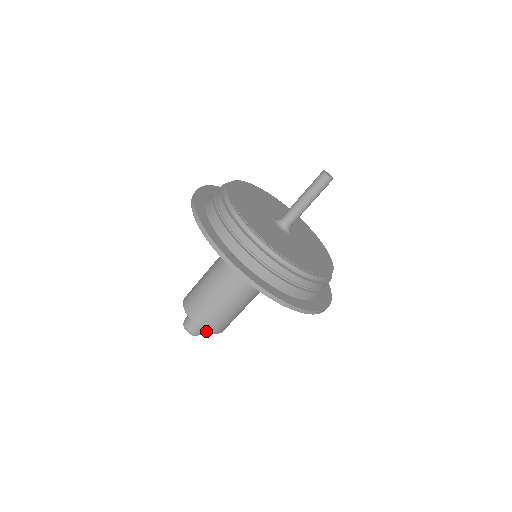
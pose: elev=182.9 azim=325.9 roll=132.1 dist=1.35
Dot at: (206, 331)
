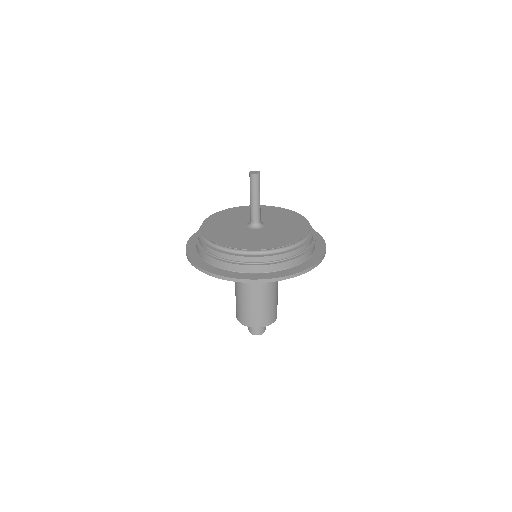
Dot at: (245, 325)
